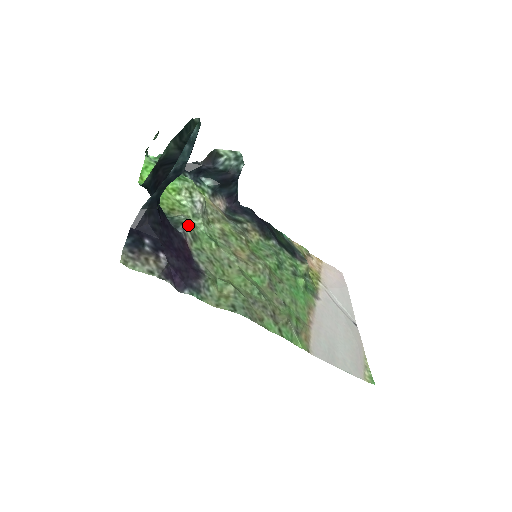
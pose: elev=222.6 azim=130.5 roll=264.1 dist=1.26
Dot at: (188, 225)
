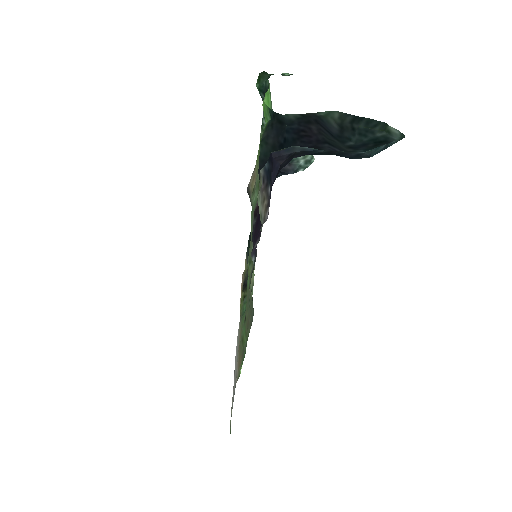
Dot at: occluded
